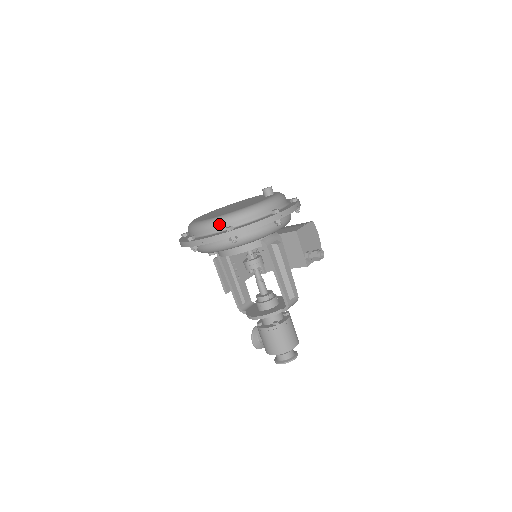
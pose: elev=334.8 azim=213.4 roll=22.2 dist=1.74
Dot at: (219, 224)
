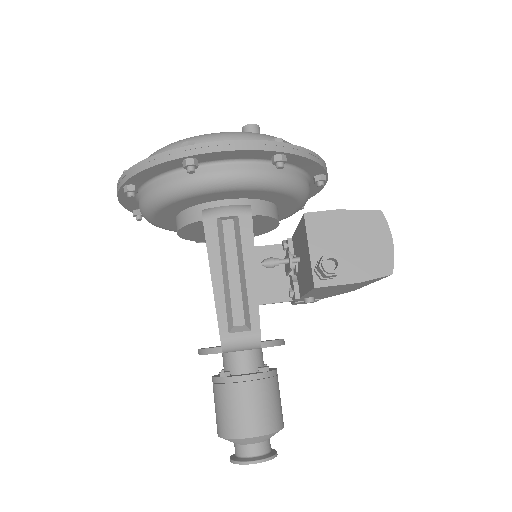
Dot at: occluded
